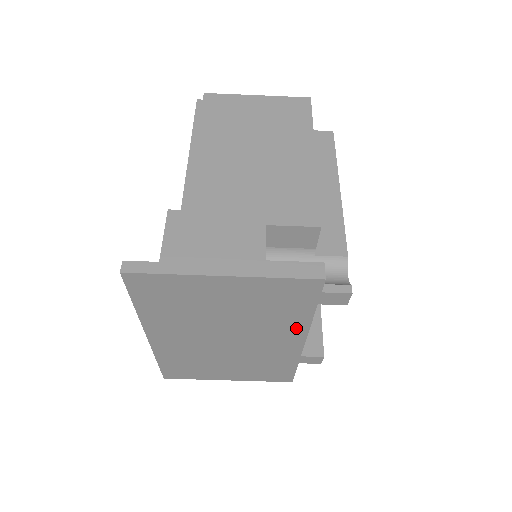
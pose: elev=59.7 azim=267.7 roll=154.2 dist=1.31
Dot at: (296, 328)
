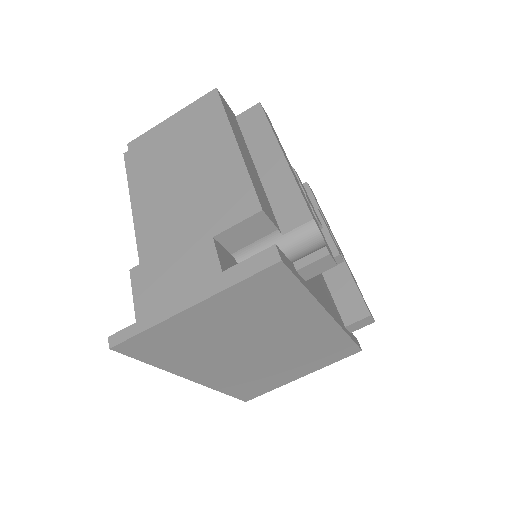
Dot at: (307, 310)
